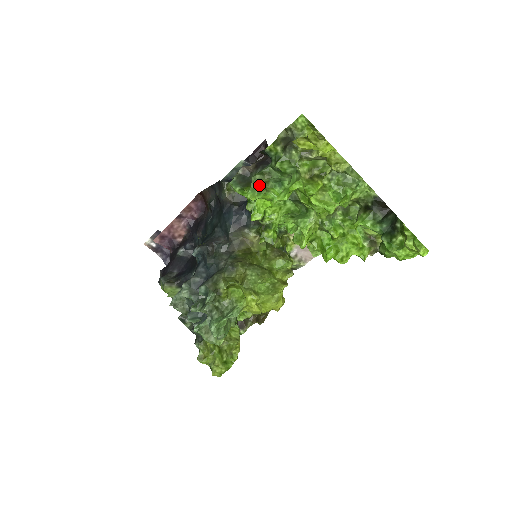
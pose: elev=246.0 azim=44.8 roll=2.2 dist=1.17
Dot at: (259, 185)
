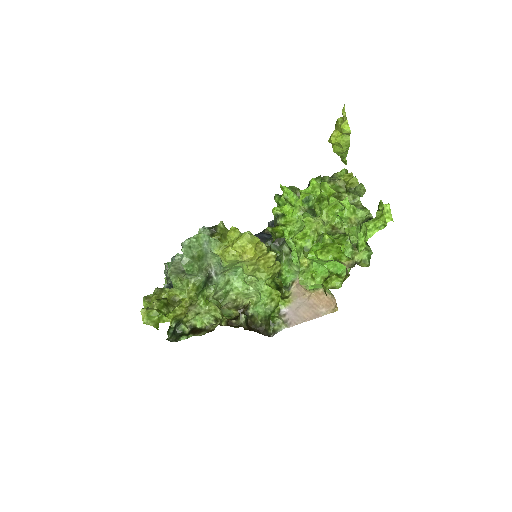
Dot at: (293, 190)
